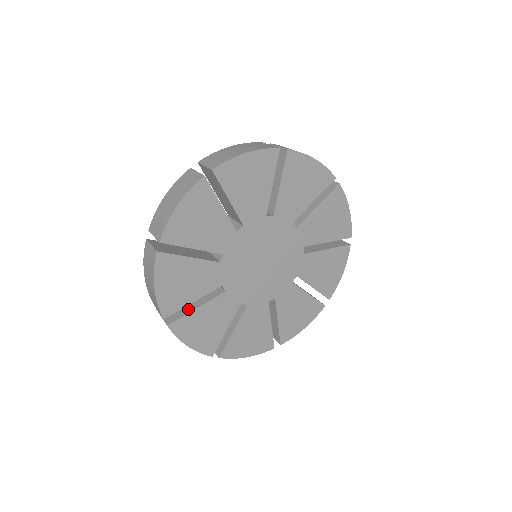
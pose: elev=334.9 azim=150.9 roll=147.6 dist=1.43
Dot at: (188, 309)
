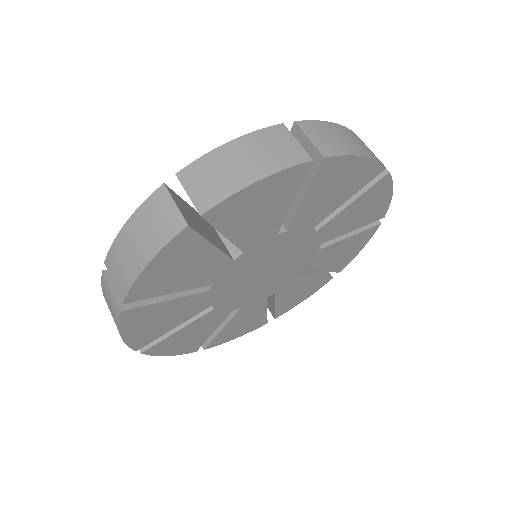
Dot at: occluded
